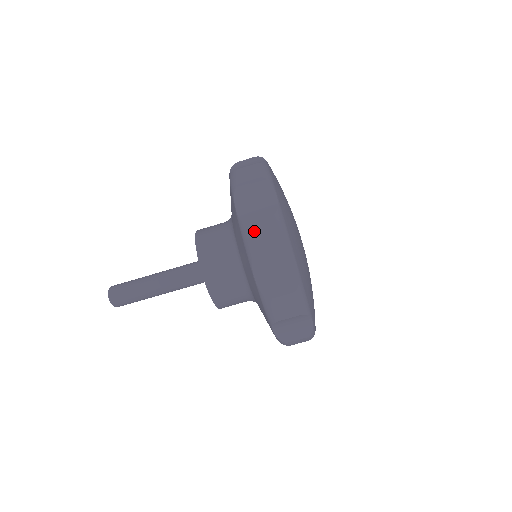
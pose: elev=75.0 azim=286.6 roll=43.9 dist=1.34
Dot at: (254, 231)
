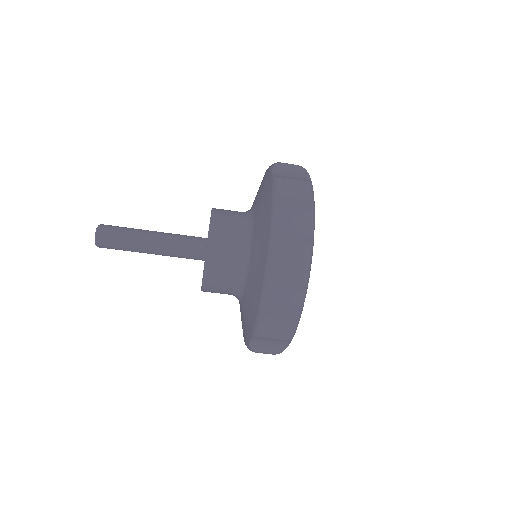
Dot at: (283, 253)
